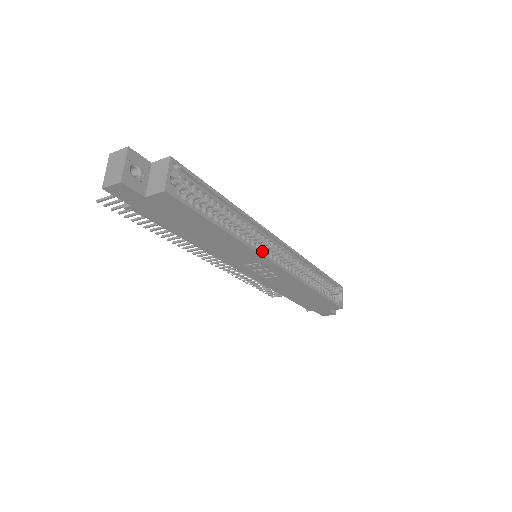
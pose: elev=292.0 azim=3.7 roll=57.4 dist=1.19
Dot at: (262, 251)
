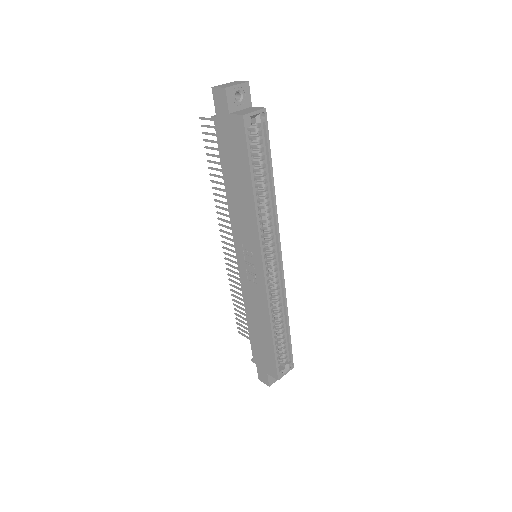
Dot at: (263, 244)
